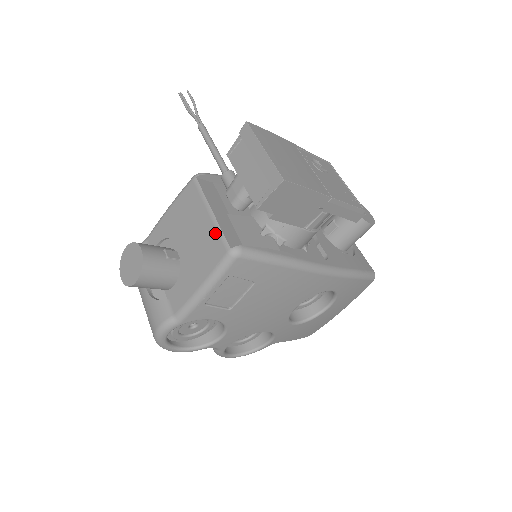
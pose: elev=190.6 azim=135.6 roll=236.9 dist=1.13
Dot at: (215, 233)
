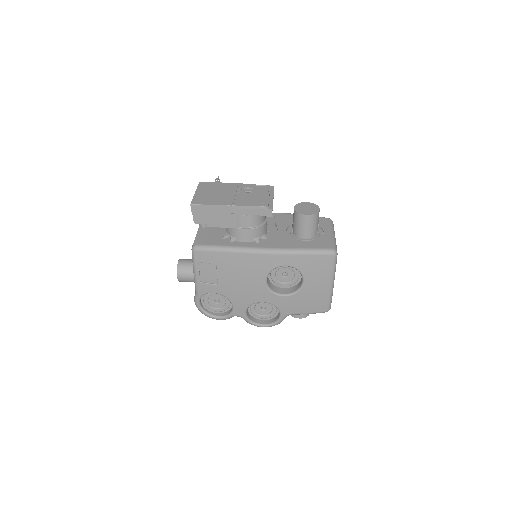
Dot at: occluded
